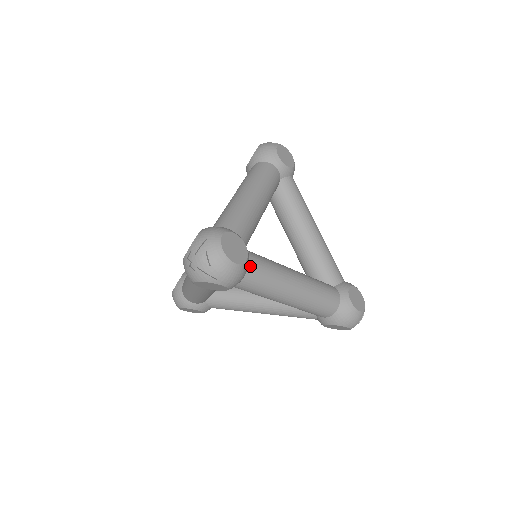
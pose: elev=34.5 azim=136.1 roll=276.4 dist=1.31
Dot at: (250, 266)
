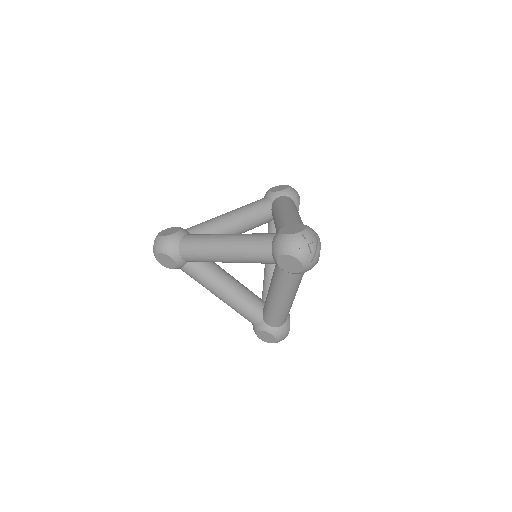
Dot at: occluded
